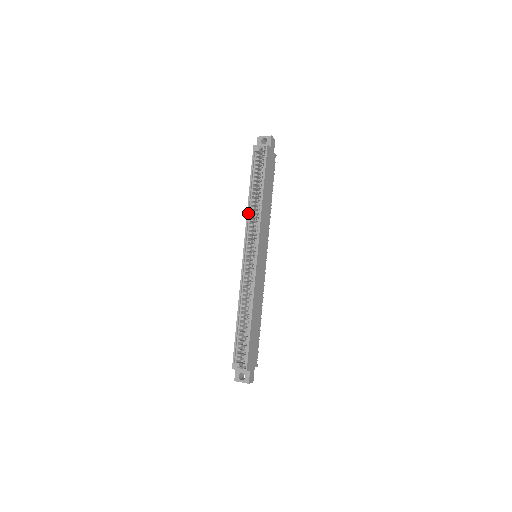
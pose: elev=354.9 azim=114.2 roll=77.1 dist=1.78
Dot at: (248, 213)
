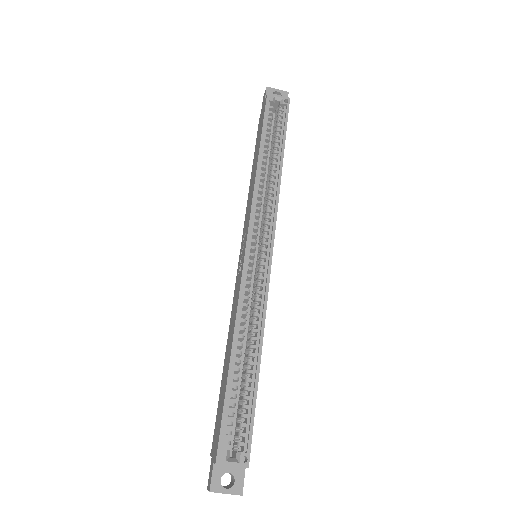
Dot at: (257, 183)
